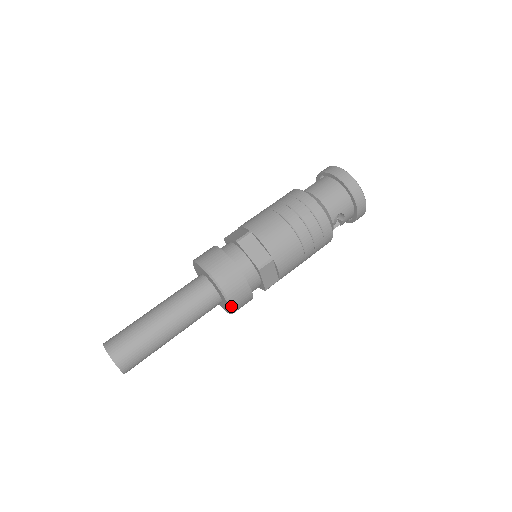
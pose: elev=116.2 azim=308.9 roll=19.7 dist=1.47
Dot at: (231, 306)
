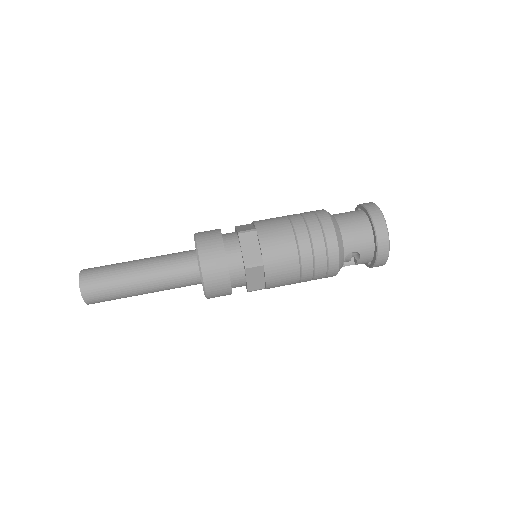
Dot at: (205, 290)
